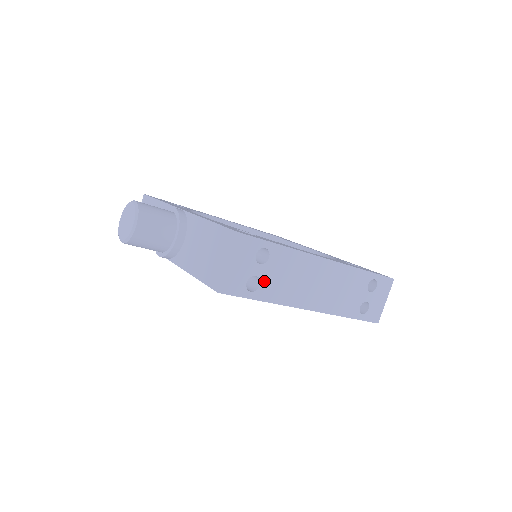
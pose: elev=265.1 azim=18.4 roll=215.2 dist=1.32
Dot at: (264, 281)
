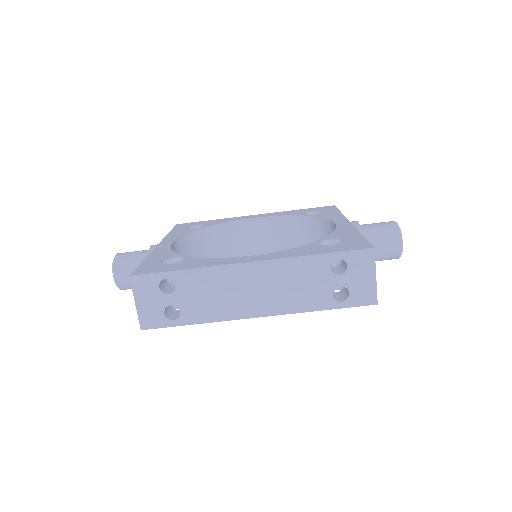
Dot at: (183, 307)
